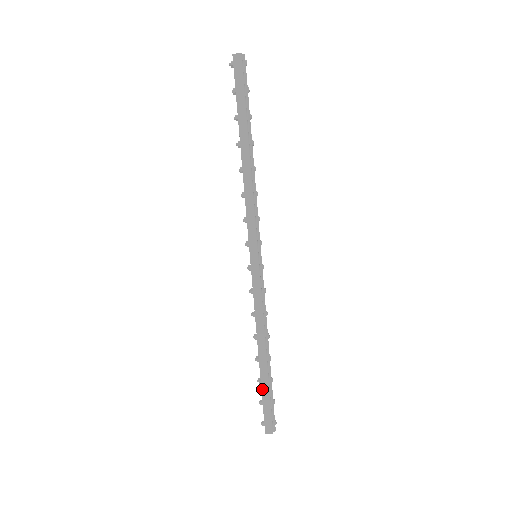
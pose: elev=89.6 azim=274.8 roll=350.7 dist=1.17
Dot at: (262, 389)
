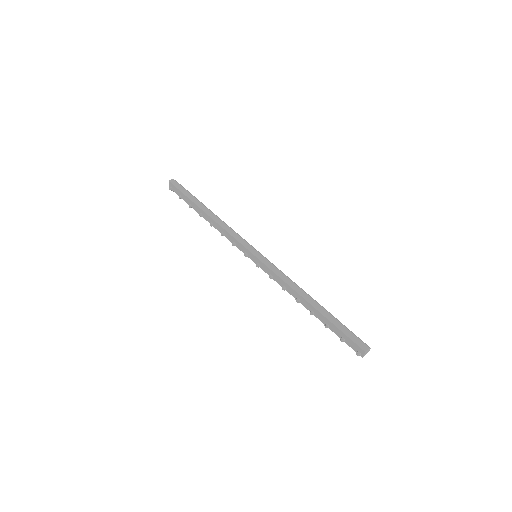
Dot at: (332, 322)
